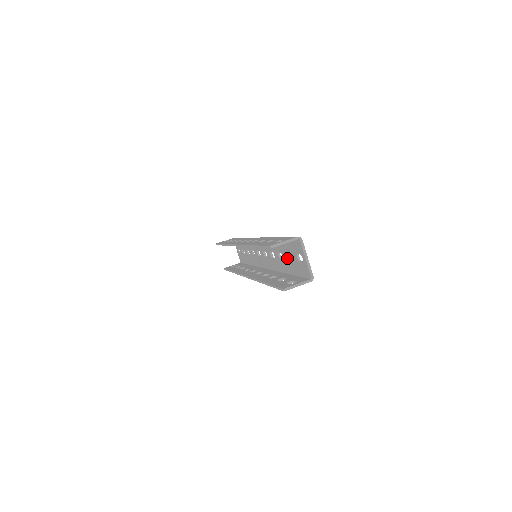
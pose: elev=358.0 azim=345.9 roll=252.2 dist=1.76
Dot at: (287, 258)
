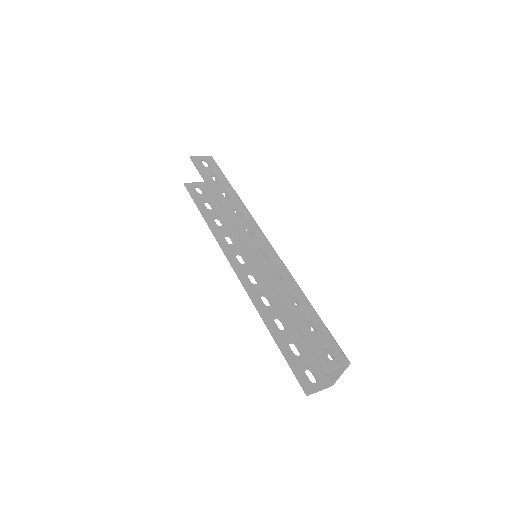
Dot at: occluded
